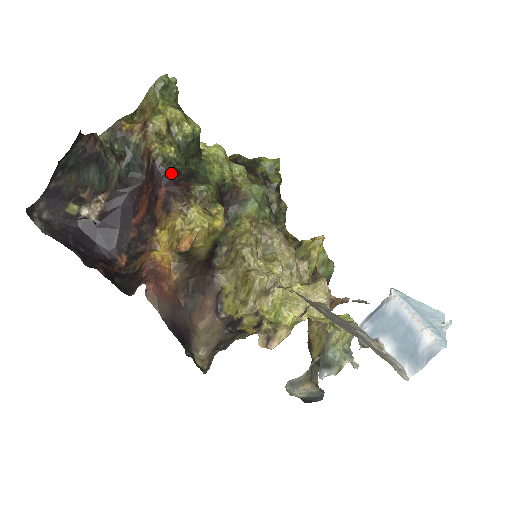
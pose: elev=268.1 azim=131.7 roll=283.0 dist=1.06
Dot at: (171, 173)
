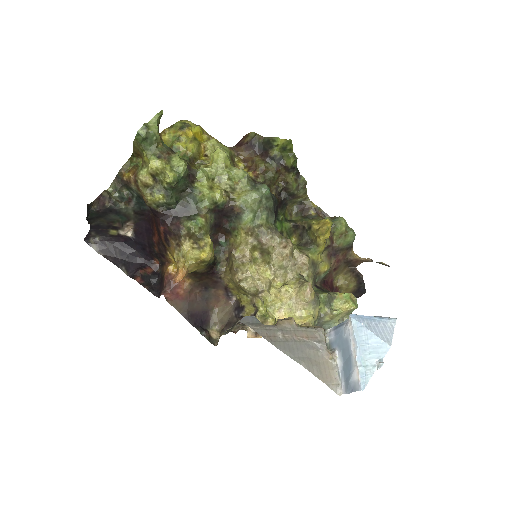
Dot at: (165, 214)
